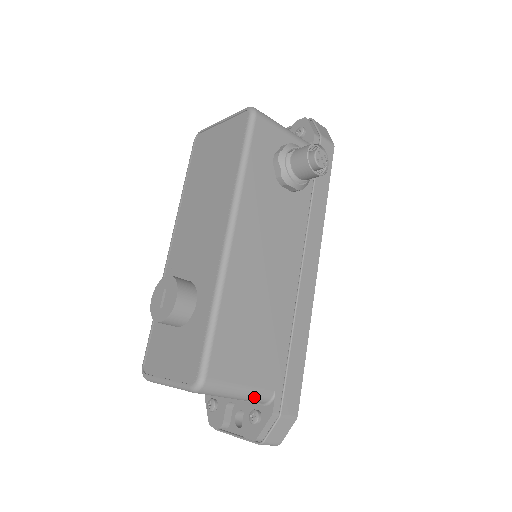
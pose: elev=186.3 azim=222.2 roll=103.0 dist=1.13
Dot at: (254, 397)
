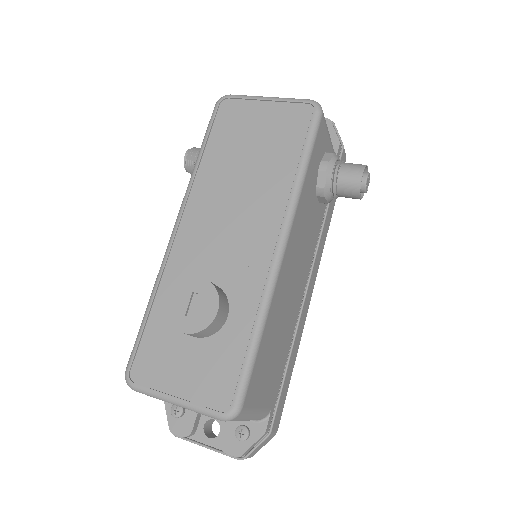
Dot at: (258, 418)
